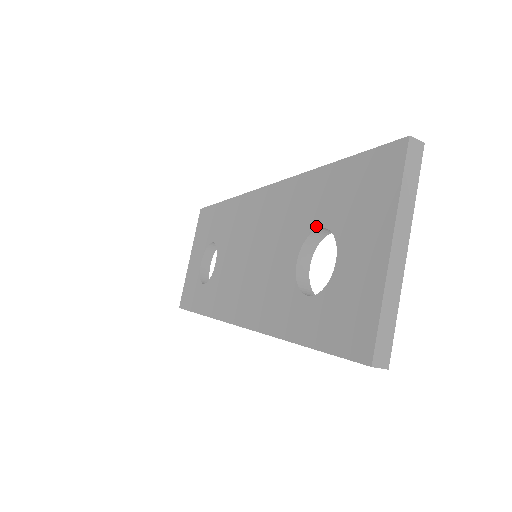
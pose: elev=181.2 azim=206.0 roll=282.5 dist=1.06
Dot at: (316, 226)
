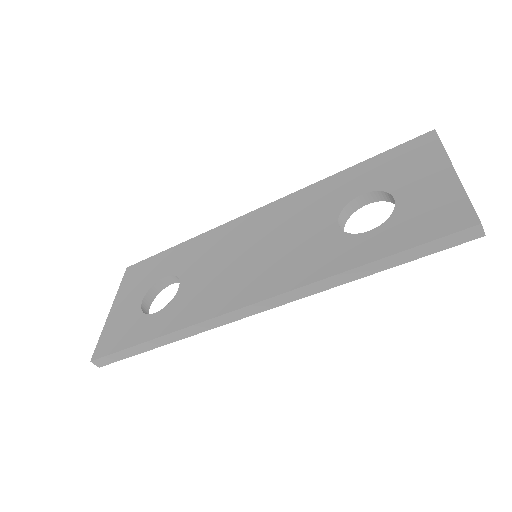
Dot at: (355, 196)
